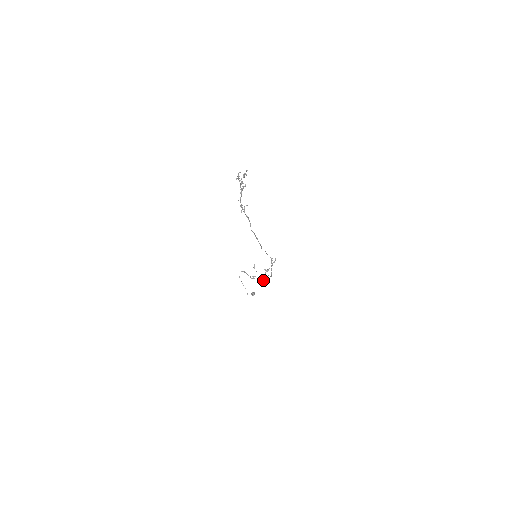
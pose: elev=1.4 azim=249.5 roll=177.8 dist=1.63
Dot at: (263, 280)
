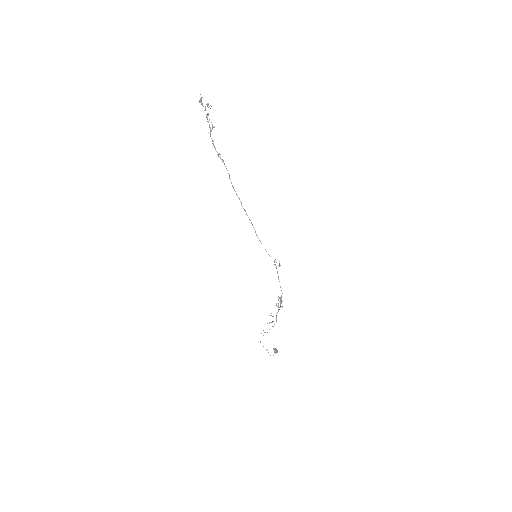
Dot at: occluded
